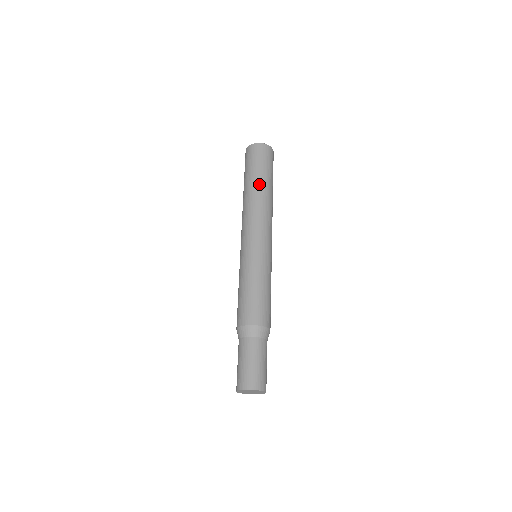
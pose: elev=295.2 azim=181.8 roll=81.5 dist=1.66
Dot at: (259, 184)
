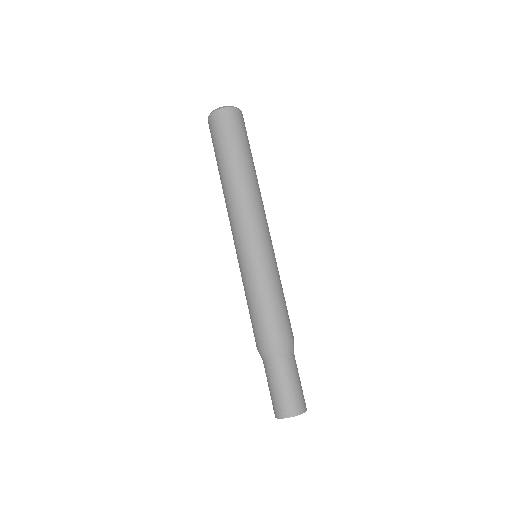
Dot at: (243, 166)
